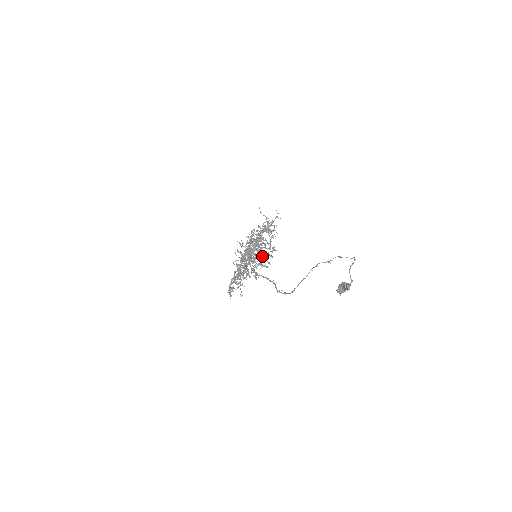
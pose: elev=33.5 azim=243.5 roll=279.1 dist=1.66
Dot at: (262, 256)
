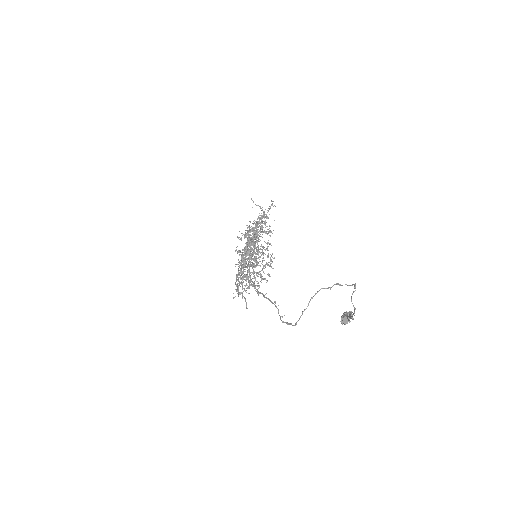
Dot at: occluded
